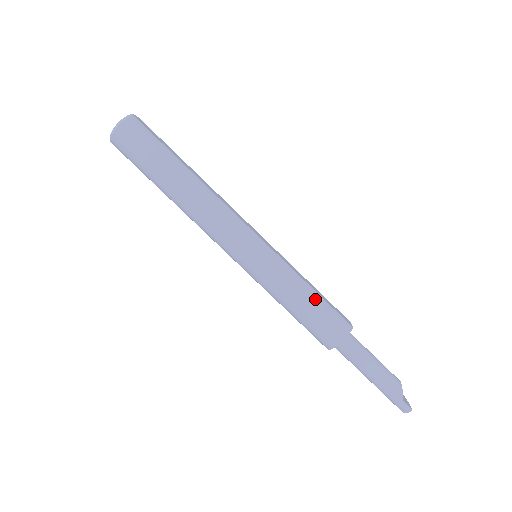
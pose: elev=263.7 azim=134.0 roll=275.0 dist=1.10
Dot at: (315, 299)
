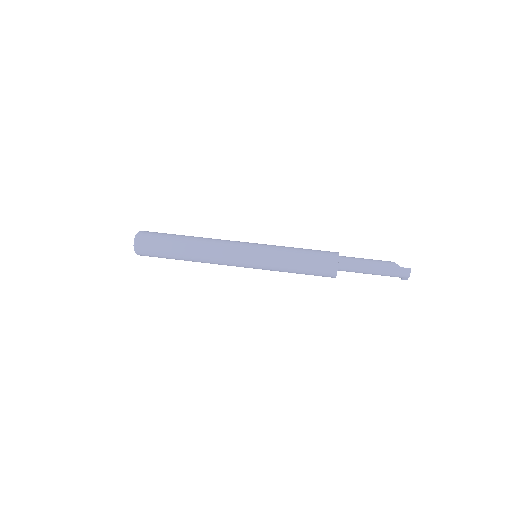
Dot at: (305, 250)
